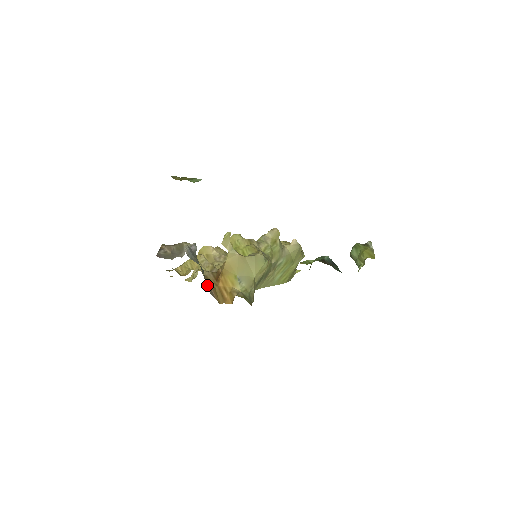
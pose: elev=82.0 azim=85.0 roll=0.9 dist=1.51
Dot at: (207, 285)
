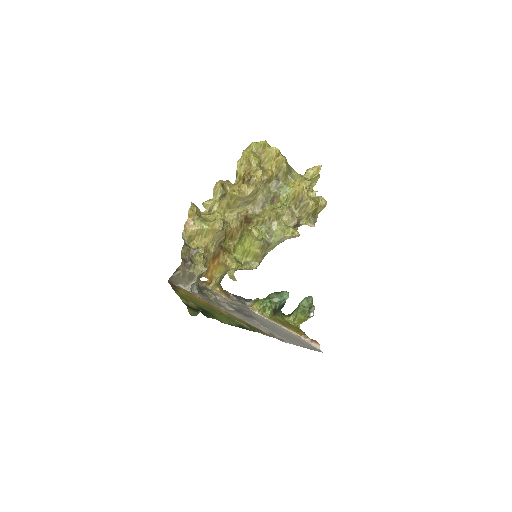
Dot at: occluded
